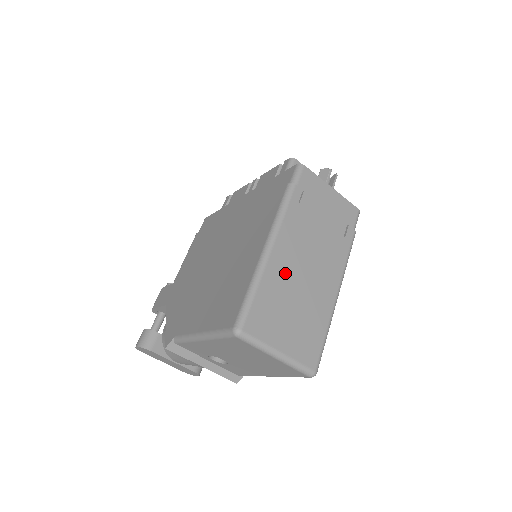
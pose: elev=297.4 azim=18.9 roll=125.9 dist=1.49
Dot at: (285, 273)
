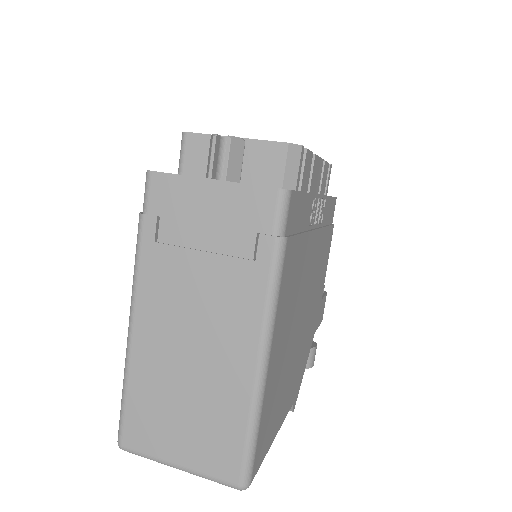
Dot at: (159, 359)
